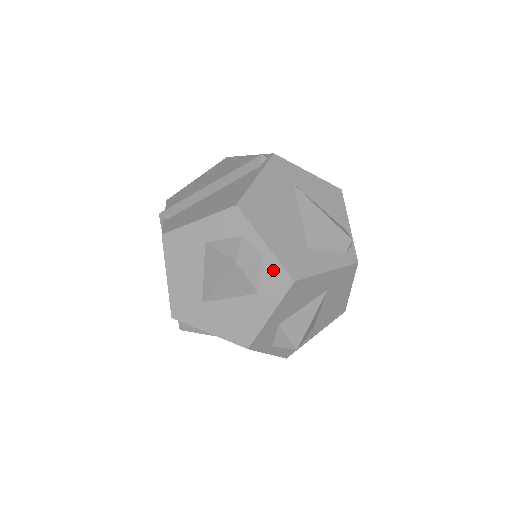
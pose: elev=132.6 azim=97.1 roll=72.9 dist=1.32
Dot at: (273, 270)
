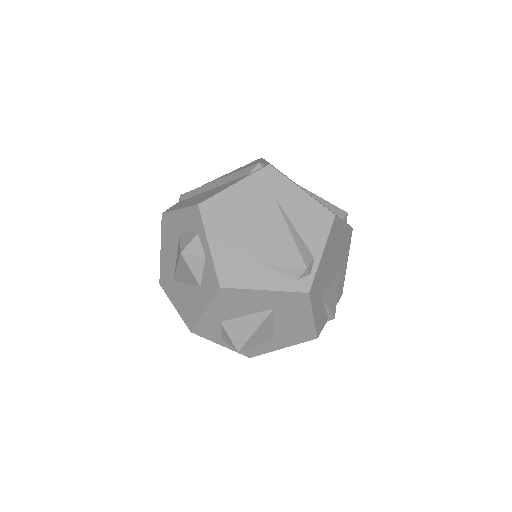
Dot at: (210, 271)
